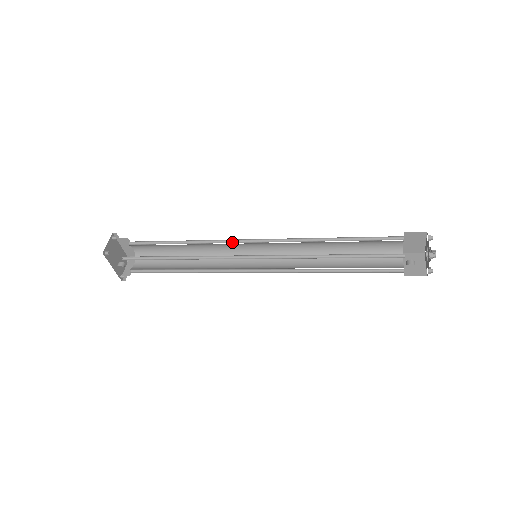
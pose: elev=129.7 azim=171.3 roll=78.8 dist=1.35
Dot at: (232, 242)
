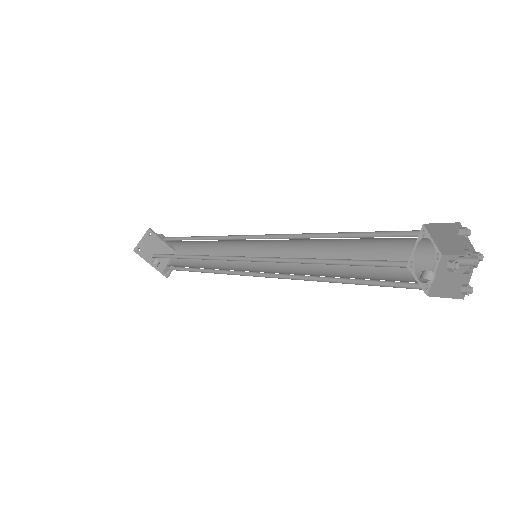
Dot at: (235, 238)
